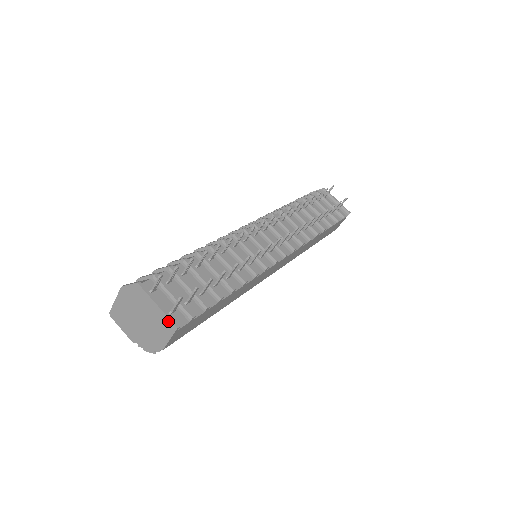
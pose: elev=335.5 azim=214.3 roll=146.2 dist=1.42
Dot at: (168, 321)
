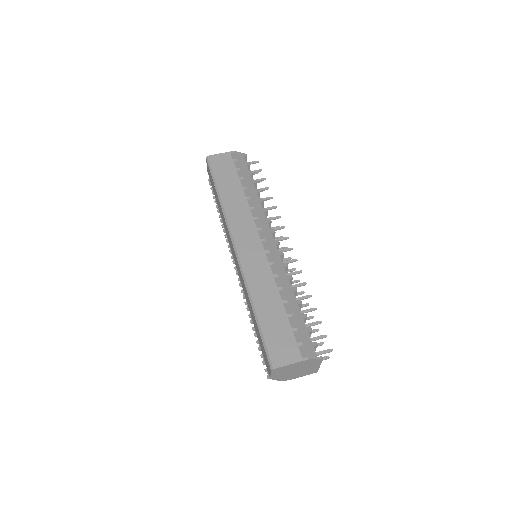
Dot at: (316, 371)
